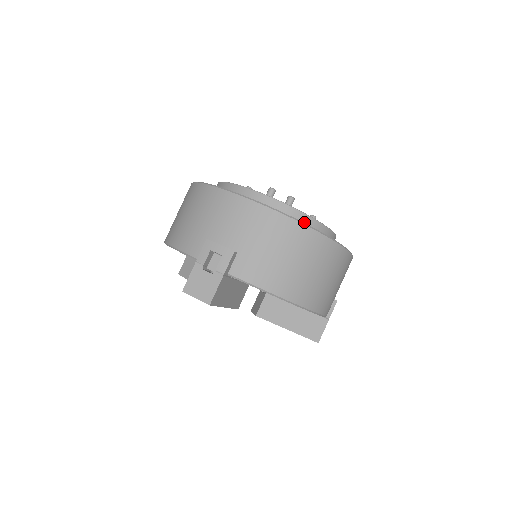
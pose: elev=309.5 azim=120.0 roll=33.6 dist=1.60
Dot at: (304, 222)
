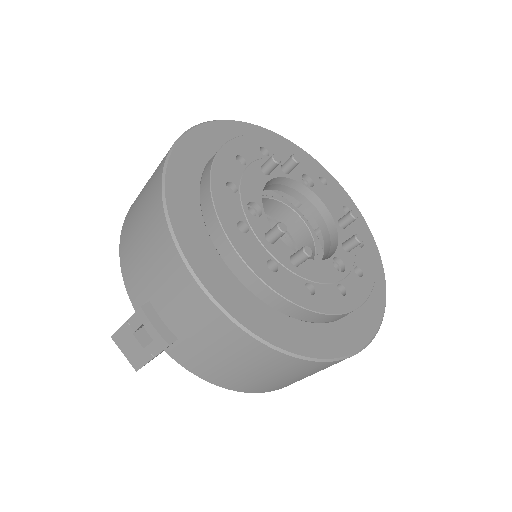
Dot at: (299, 315)
